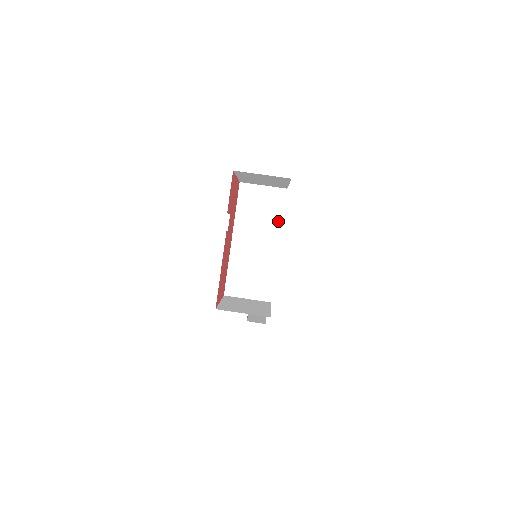
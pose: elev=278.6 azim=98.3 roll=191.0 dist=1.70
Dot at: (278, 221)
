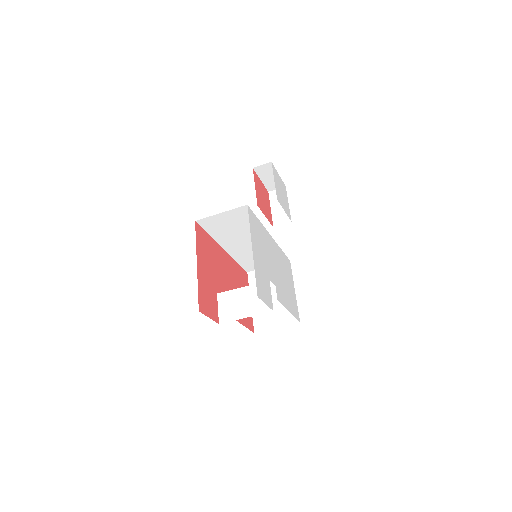
Dot at: occluded
